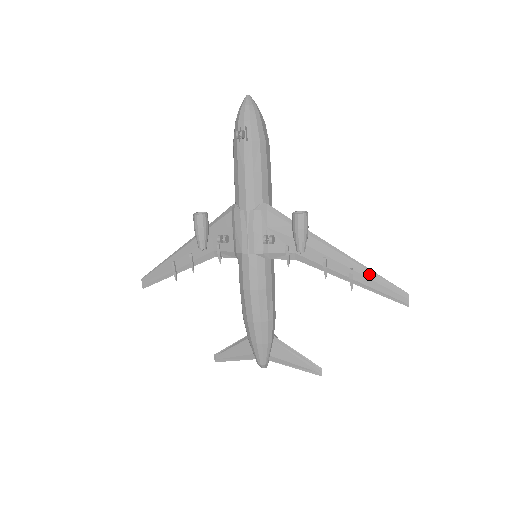
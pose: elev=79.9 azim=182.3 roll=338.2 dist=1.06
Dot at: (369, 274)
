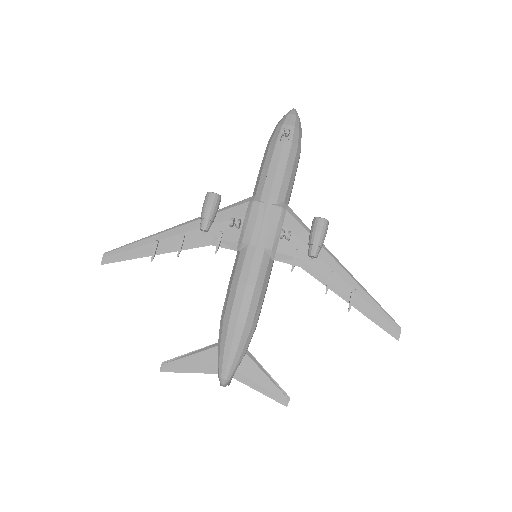
Dot at: (369, 299)
